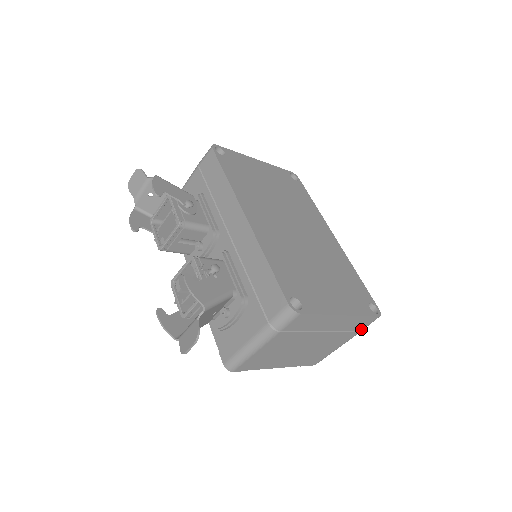
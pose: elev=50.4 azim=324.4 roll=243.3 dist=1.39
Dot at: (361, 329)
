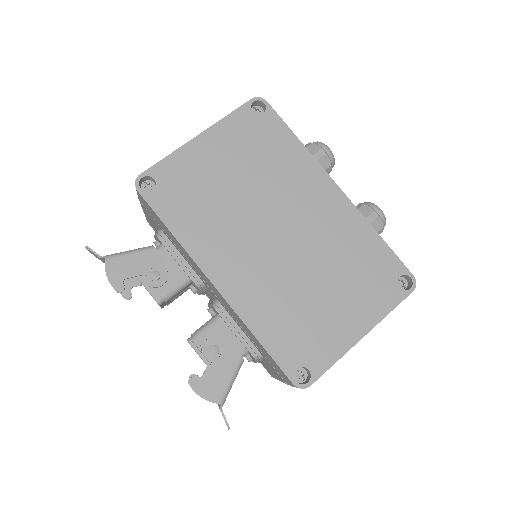
Dot at: occluded
